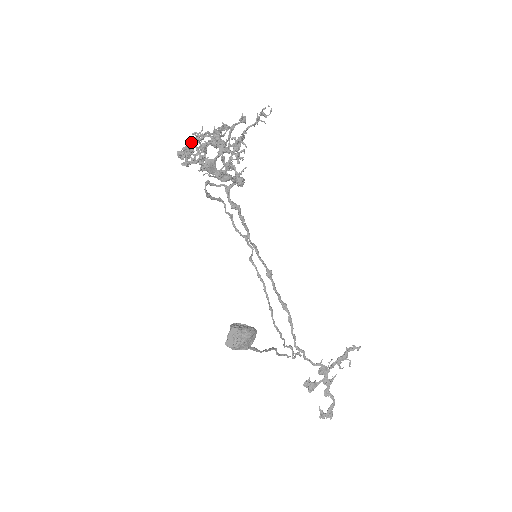
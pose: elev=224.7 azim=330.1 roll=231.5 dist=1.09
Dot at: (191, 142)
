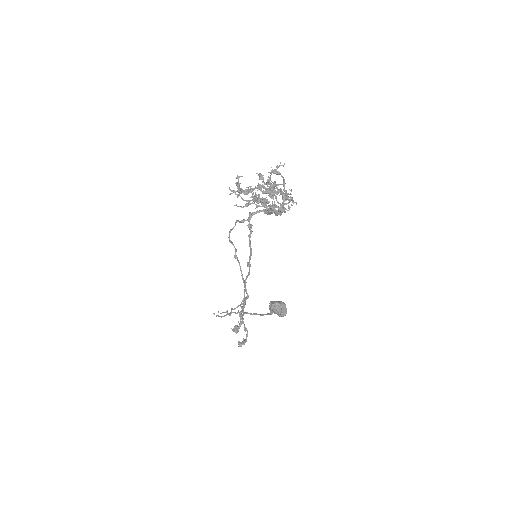
Dot at: (274, 194)
